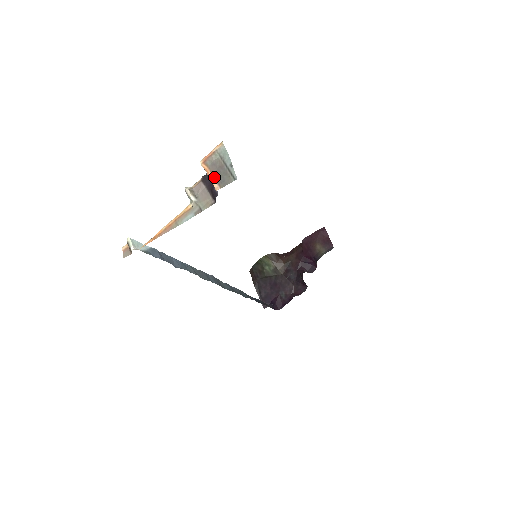
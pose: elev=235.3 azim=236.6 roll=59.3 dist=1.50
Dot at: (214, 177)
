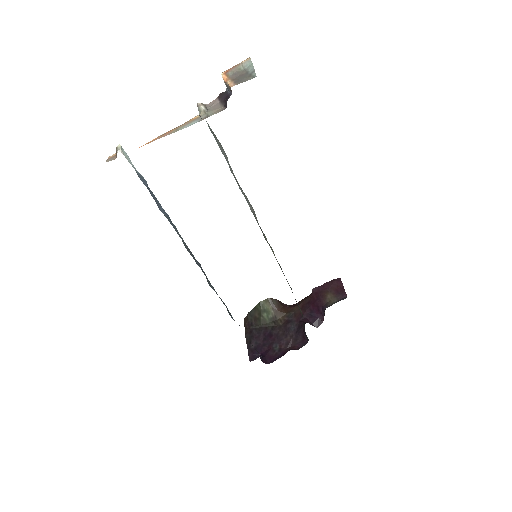
Dot at: (232, 81)
